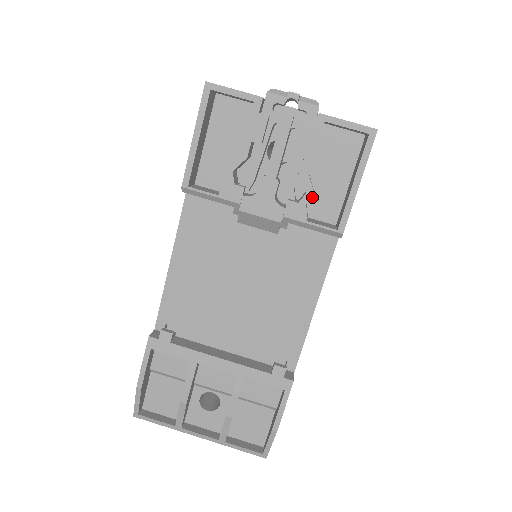
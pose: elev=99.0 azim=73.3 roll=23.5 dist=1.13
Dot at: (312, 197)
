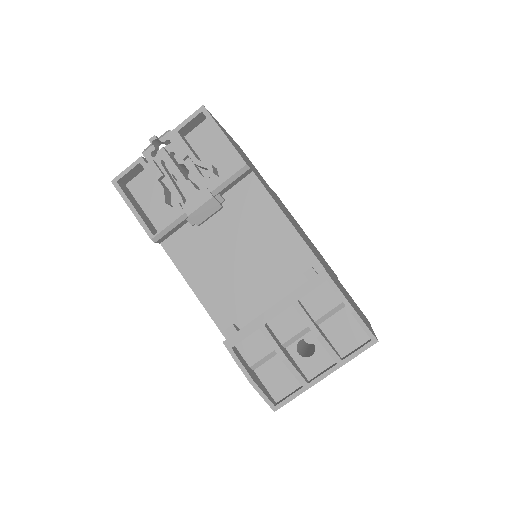
Dot at: (219, 172)
